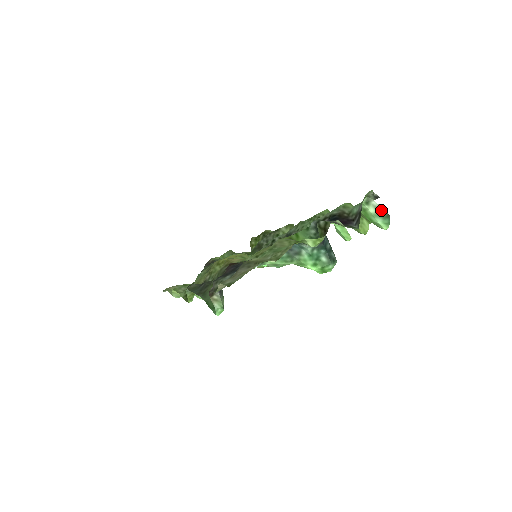
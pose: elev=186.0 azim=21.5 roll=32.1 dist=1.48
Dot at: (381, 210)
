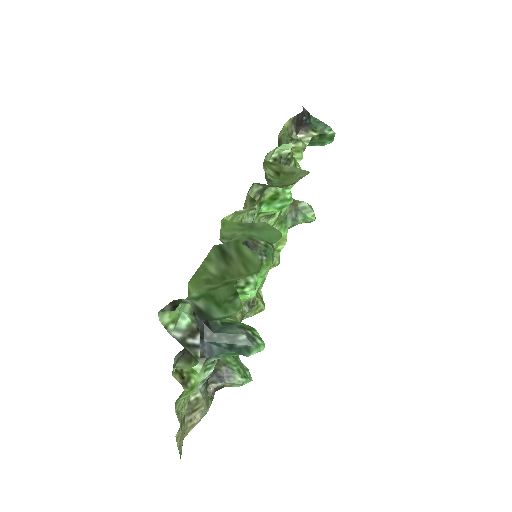
Dot at: (199, 312)
